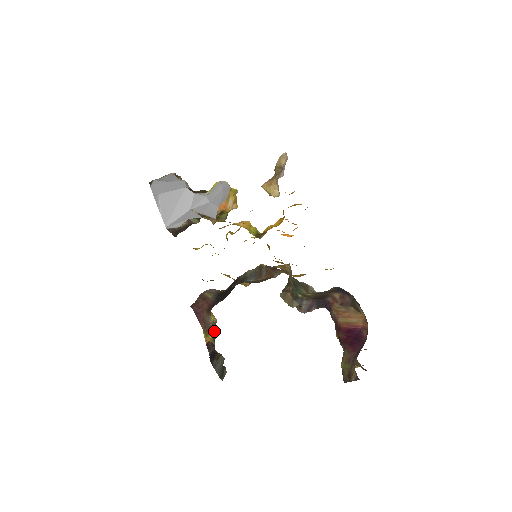
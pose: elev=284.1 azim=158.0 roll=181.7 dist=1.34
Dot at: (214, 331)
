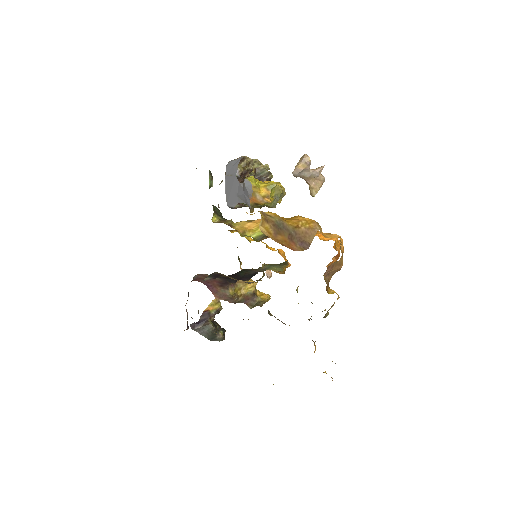
Dot at: (252, 300)
